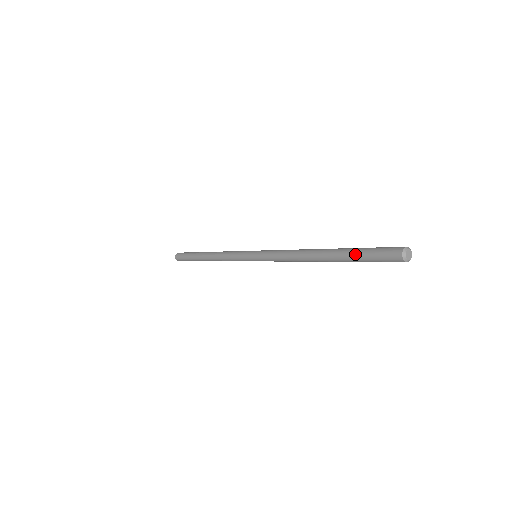
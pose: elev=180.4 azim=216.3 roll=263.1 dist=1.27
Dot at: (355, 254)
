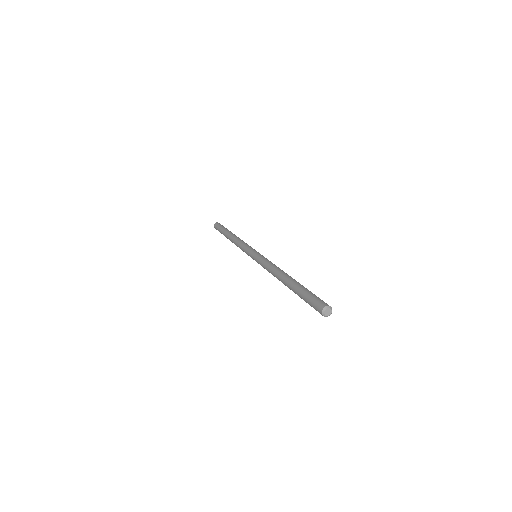
Dot at: (300, 295)
